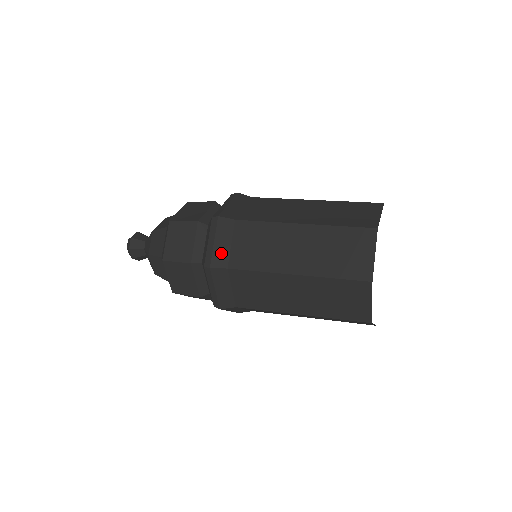
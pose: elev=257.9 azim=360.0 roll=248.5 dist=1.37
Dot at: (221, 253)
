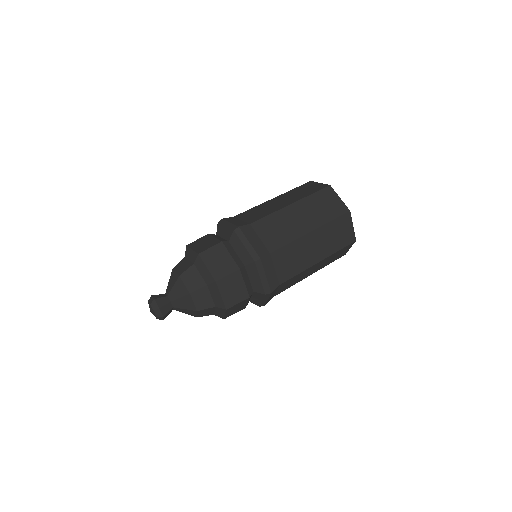
Dot at: (259, 247)
